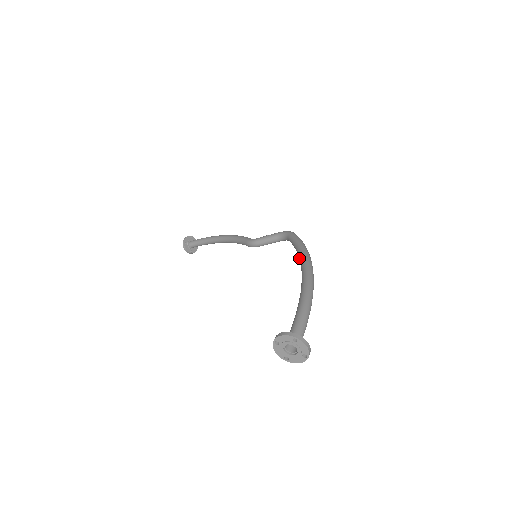
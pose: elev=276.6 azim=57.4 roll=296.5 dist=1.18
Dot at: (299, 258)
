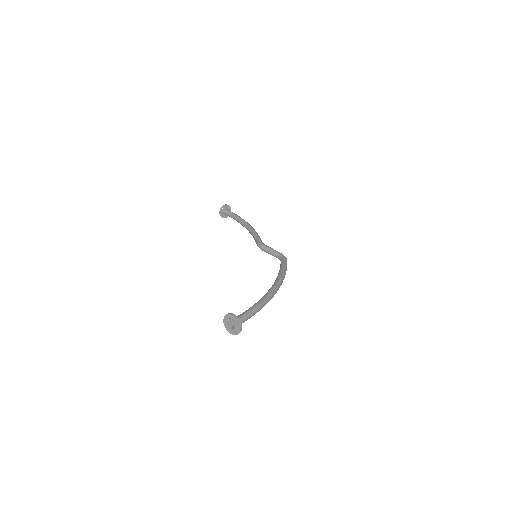
Dot at: (276, 279)
